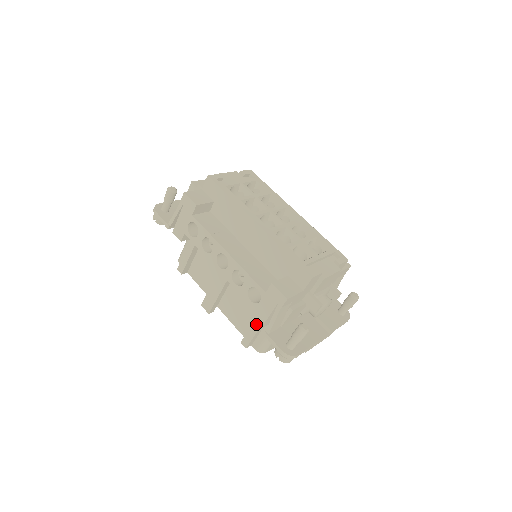
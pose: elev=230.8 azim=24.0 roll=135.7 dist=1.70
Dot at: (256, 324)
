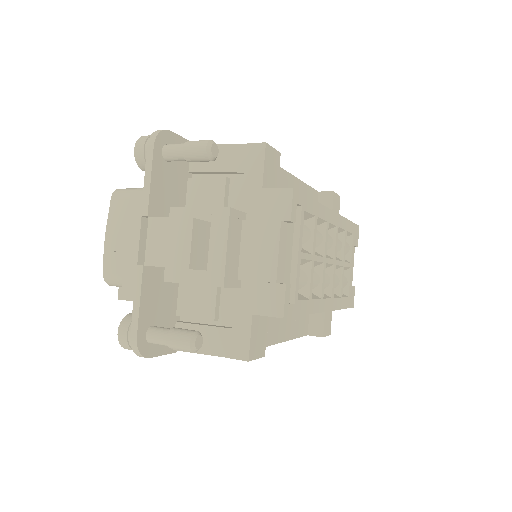
Dot at: occluded
